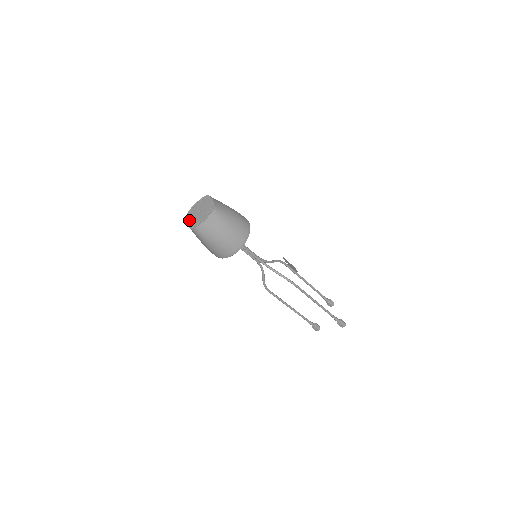
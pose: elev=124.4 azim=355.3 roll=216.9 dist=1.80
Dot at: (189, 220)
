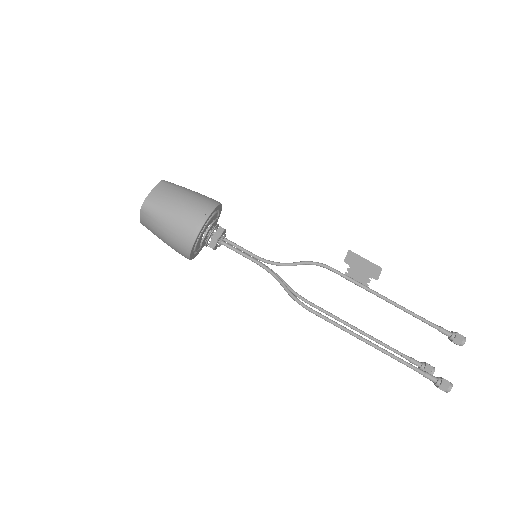
Dot at: occluded
